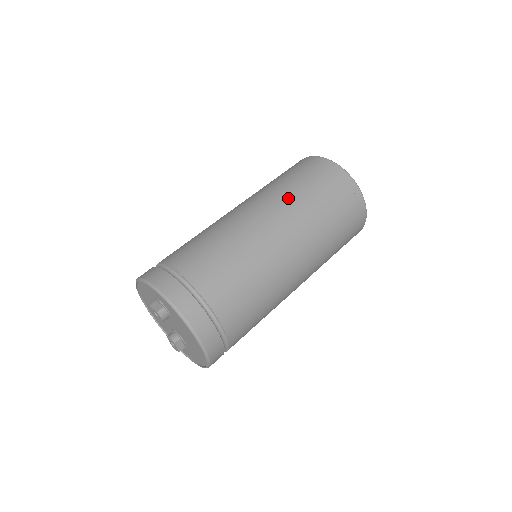
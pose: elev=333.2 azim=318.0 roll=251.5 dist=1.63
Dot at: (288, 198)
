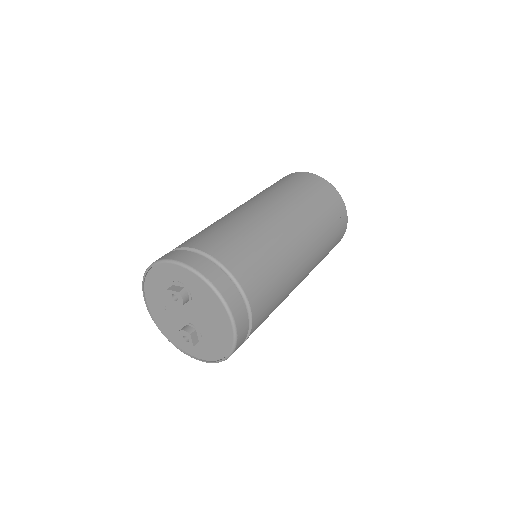
Dot at: (286, 197)
